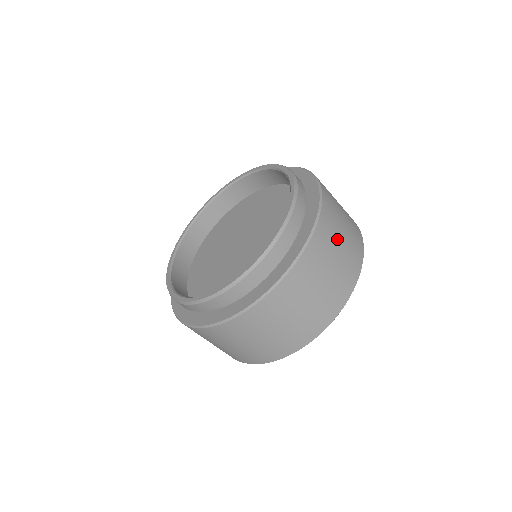
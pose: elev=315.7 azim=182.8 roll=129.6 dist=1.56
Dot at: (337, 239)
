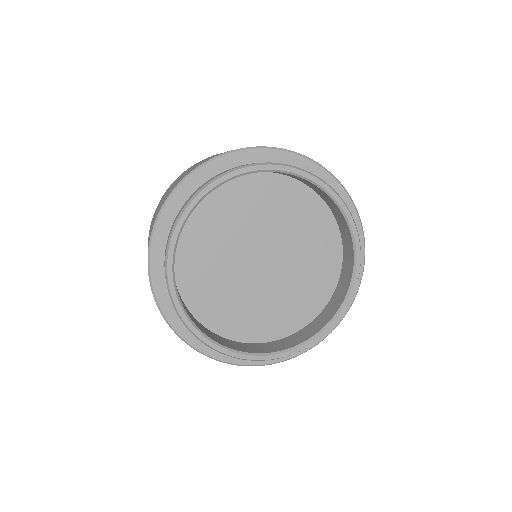
Dot at: occluded
